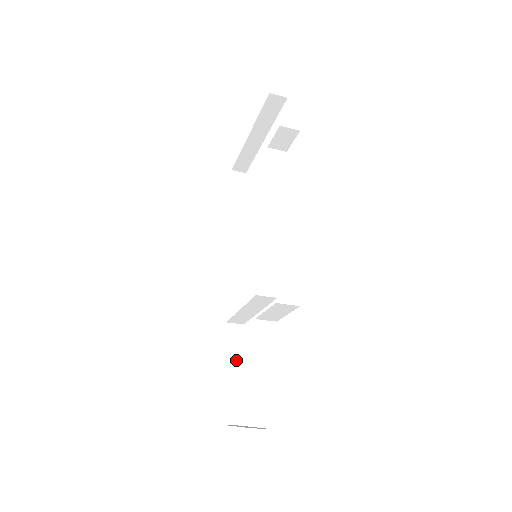
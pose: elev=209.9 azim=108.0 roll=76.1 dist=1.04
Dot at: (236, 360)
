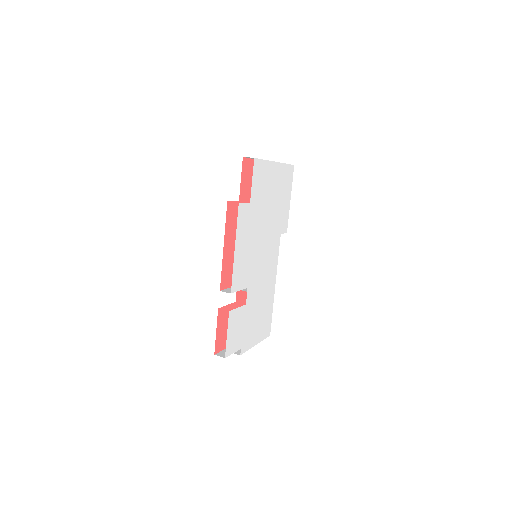
Dot at: occluded
